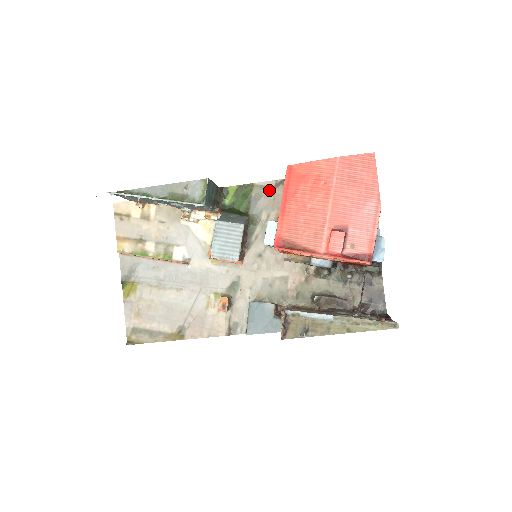
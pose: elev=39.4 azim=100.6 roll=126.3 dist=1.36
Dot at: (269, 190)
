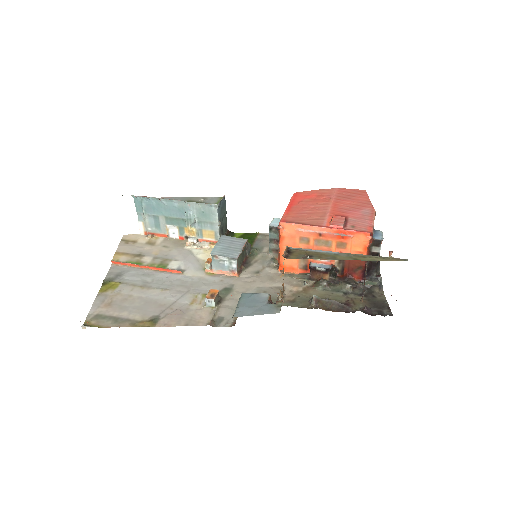
Dot at: occluded
